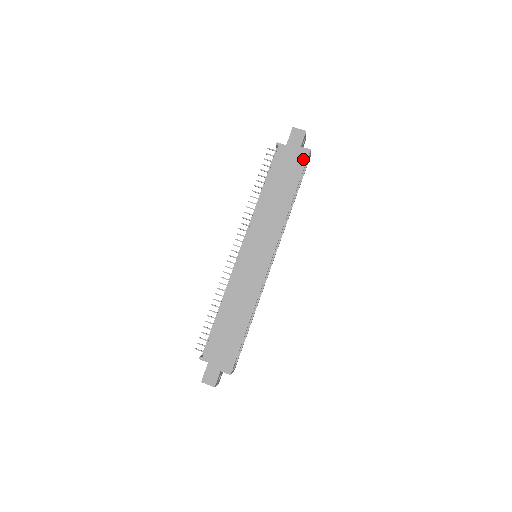
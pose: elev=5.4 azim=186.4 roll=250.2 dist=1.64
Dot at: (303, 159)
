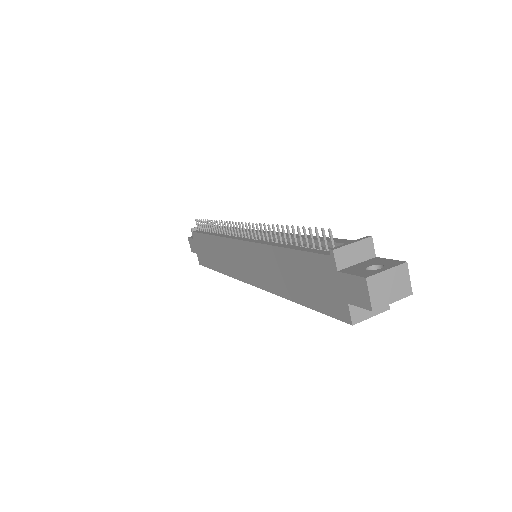
Dot at: (336, 311)
